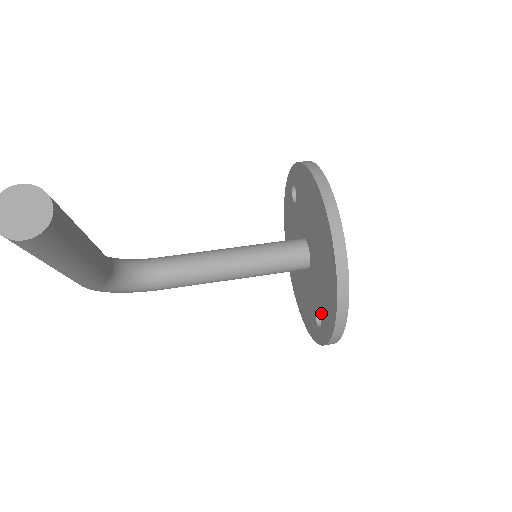
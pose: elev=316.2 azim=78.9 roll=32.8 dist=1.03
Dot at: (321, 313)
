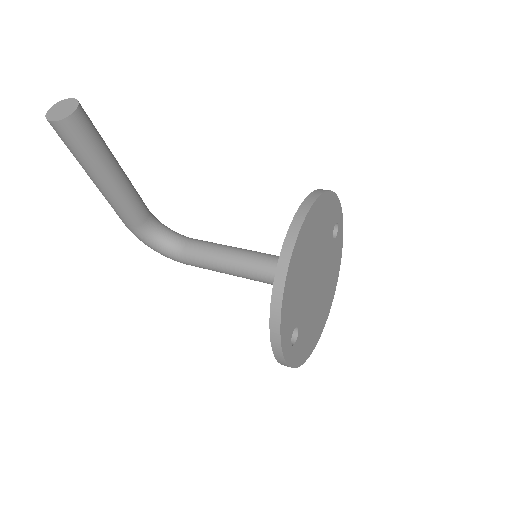
Dot at: occluded
